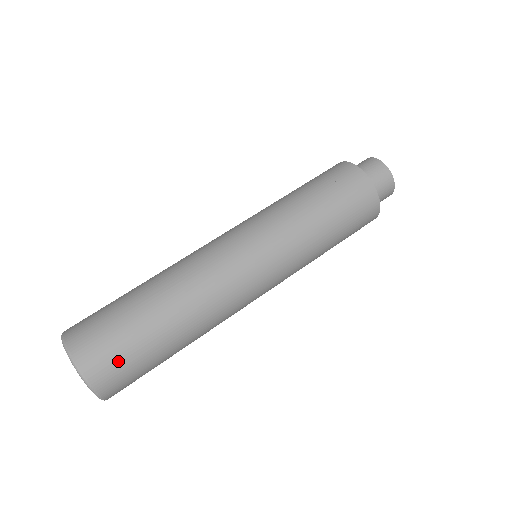
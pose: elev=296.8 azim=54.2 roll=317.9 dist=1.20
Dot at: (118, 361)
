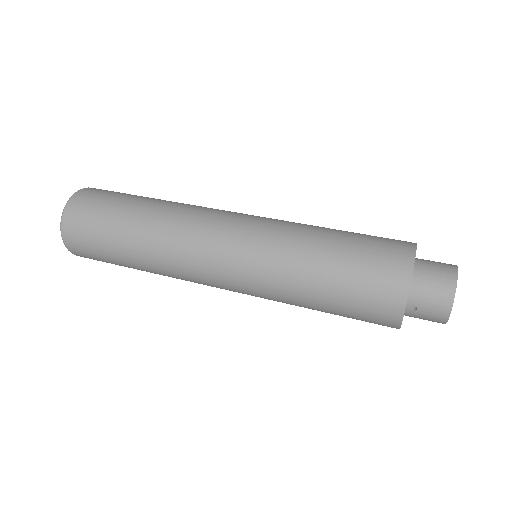
Dot at: (102, 195)
